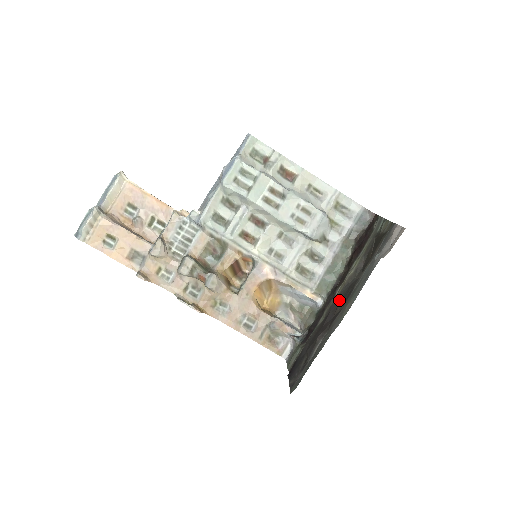
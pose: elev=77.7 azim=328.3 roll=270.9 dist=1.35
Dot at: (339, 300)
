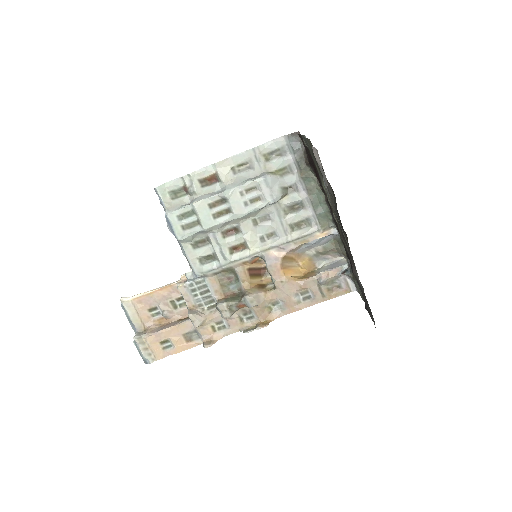
Dot at: (341, 227)
